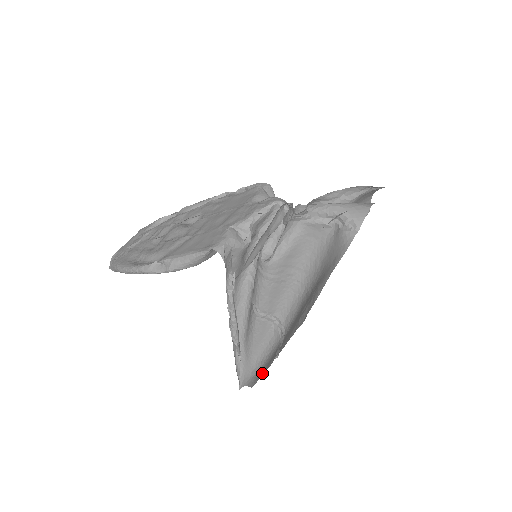
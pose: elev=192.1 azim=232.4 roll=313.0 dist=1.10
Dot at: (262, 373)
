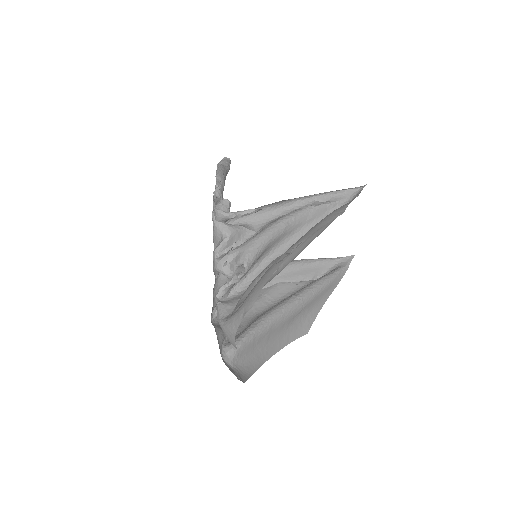
Dot at: (333, 286)
